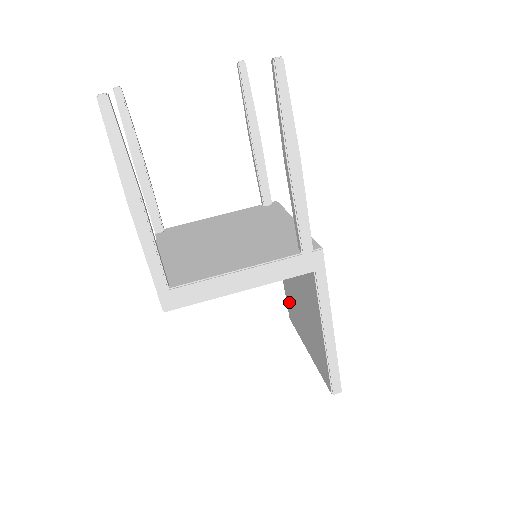
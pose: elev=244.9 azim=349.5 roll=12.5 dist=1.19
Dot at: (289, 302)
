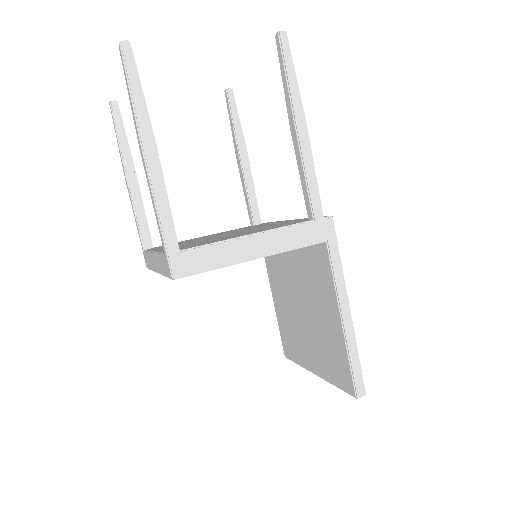
Dot at: (285, 331)
